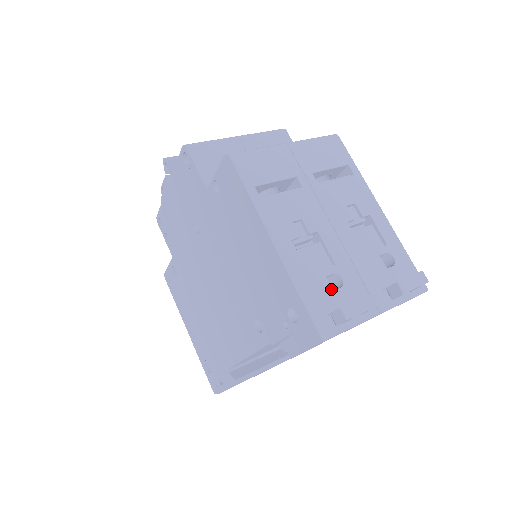
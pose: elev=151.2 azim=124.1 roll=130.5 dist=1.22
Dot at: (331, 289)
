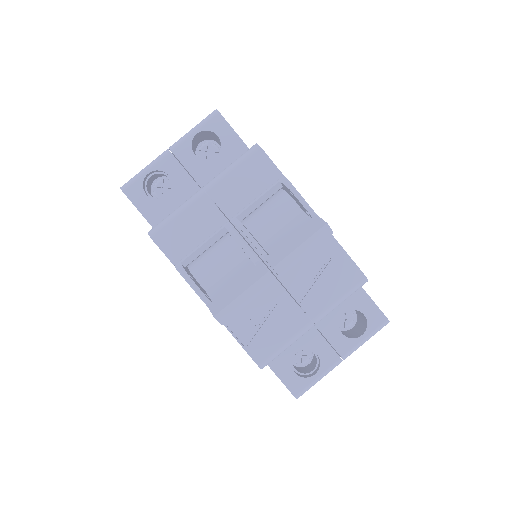
Dot at: occluded
